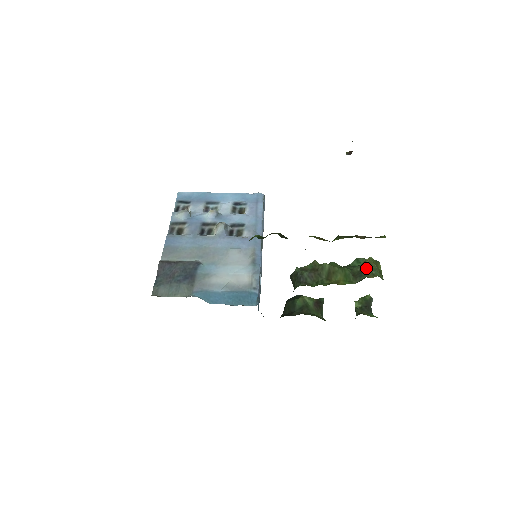
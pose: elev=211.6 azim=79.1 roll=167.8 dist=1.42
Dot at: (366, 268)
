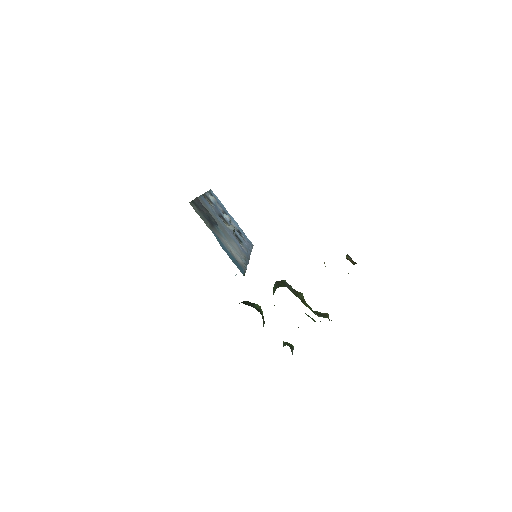
Dot at: (326, 315)
